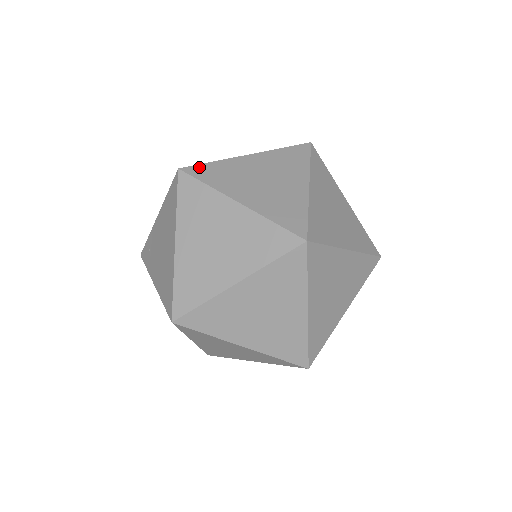
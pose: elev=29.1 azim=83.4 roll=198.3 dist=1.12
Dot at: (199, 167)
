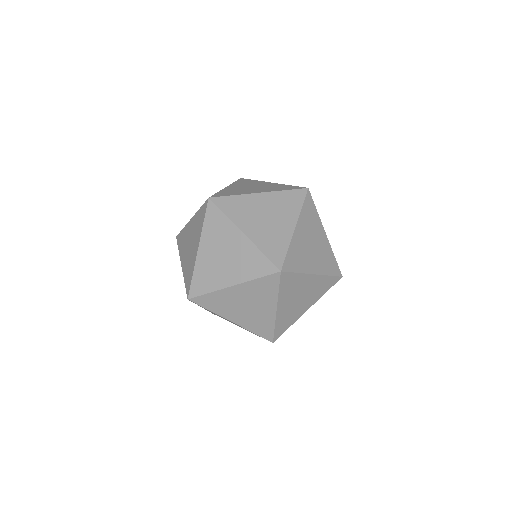
Dot at: (201, 298)
